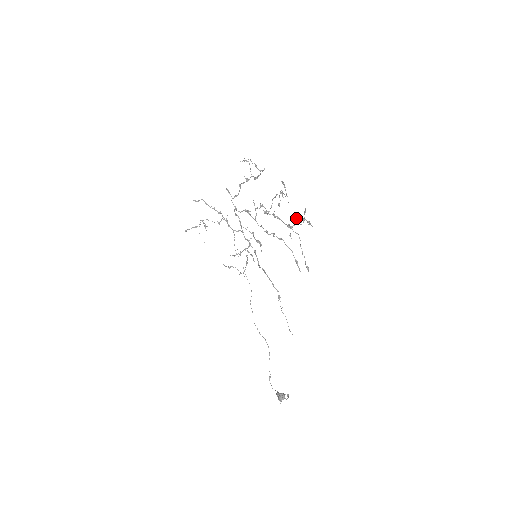
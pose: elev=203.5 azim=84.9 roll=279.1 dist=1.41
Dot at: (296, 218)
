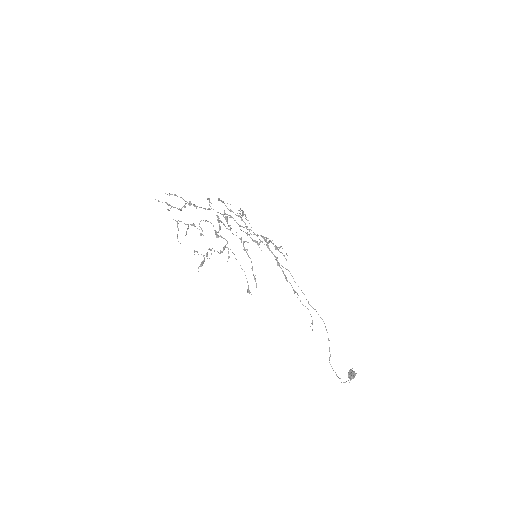
Dot at: (212, 248)
